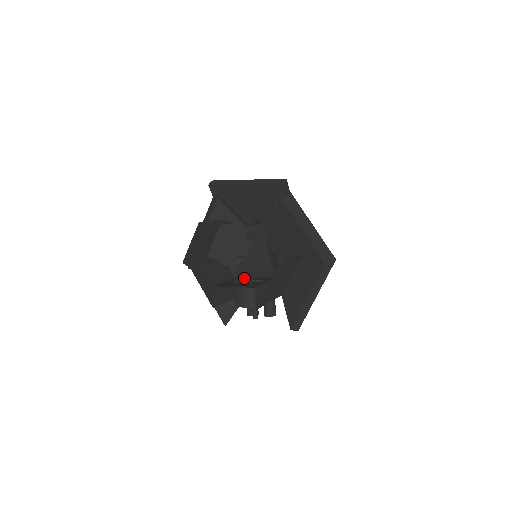
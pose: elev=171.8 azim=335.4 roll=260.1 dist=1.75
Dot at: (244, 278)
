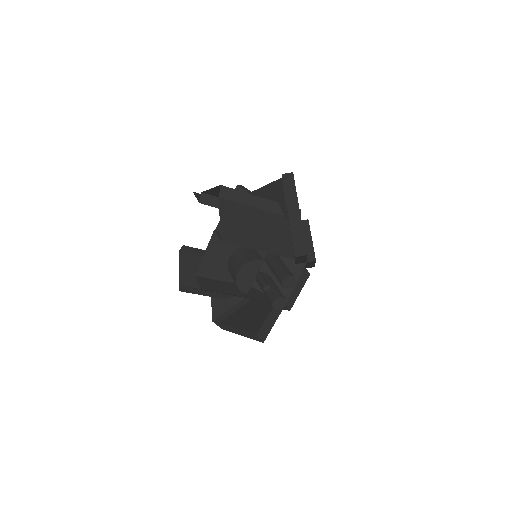
Dot at: occluded
